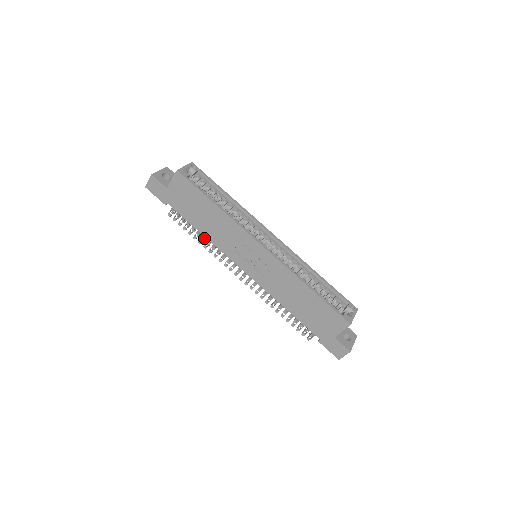
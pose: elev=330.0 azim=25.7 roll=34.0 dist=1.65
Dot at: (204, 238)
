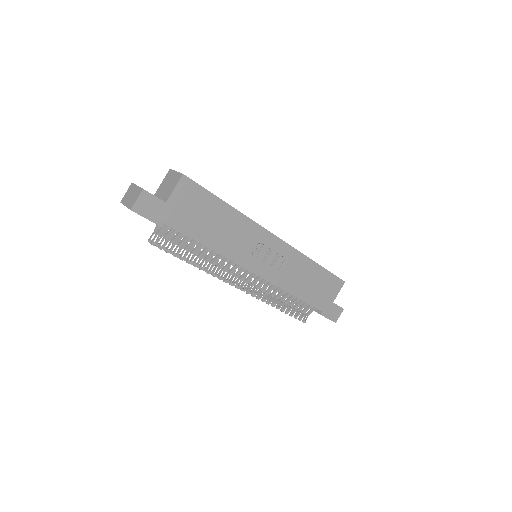
Dot at: (201, 257)
